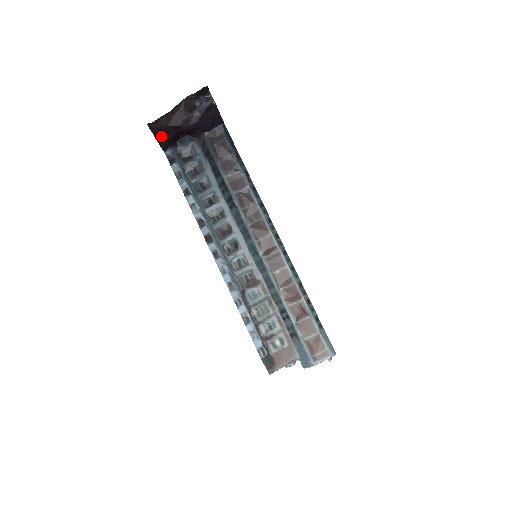
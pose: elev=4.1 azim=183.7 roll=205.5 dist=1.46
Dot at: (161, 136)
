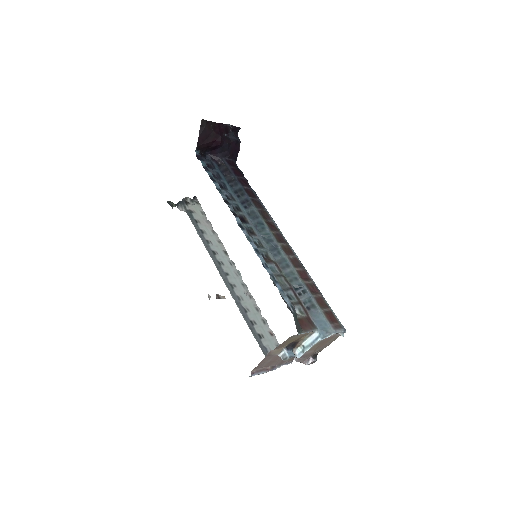
Dot at: (203, 136)
